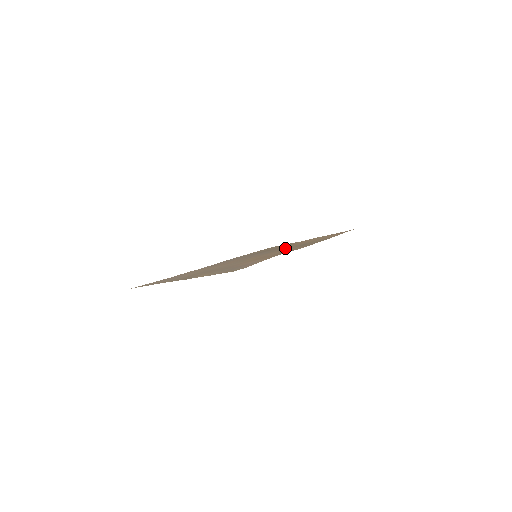
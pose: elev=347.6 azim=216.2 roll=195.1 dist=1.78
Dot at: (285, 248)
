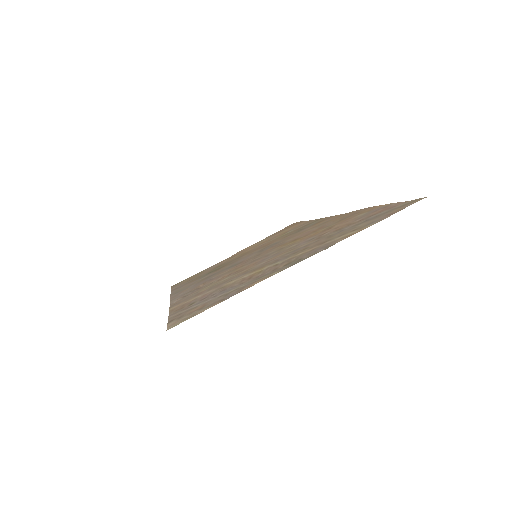
Dot at: (278, 240)
